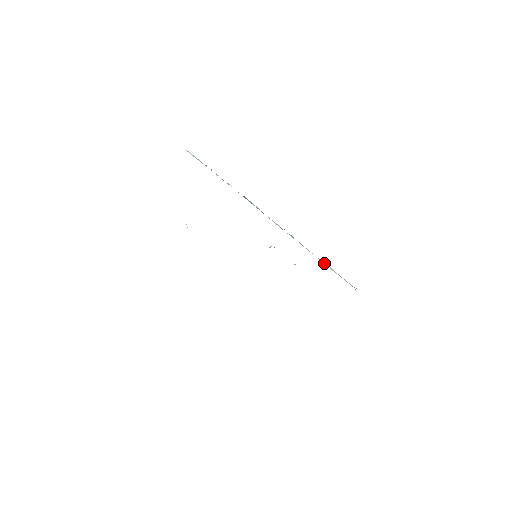
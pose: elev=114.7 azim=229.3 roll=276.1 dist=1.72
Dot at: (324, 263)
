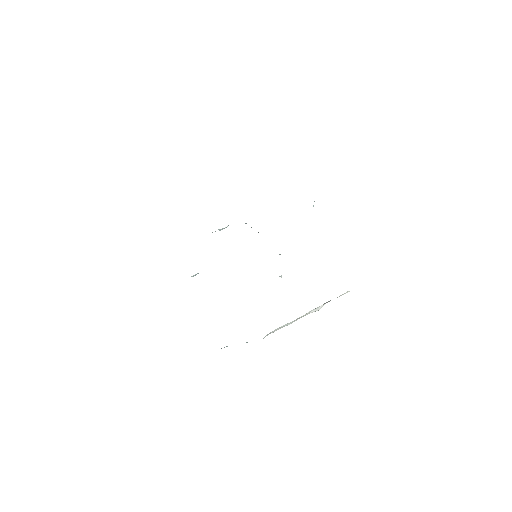
Dot at: occluded
